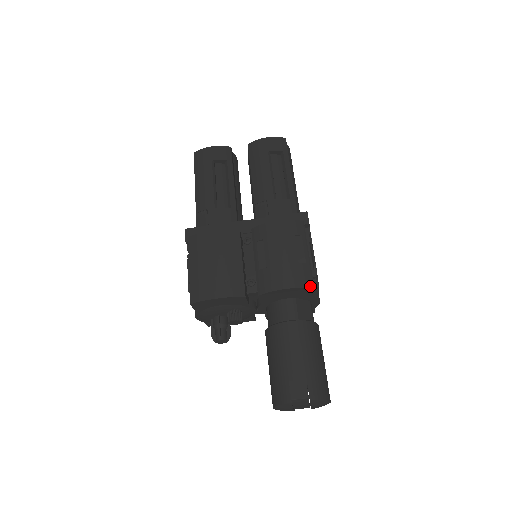
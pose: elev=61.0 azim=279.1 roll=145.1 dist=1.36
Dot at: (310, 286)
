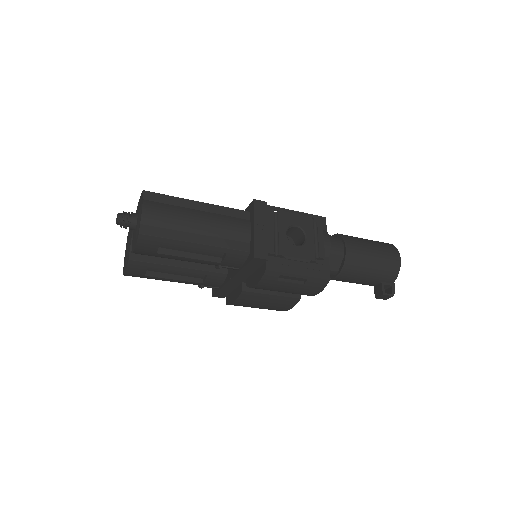
Dot at: (327, 282)
